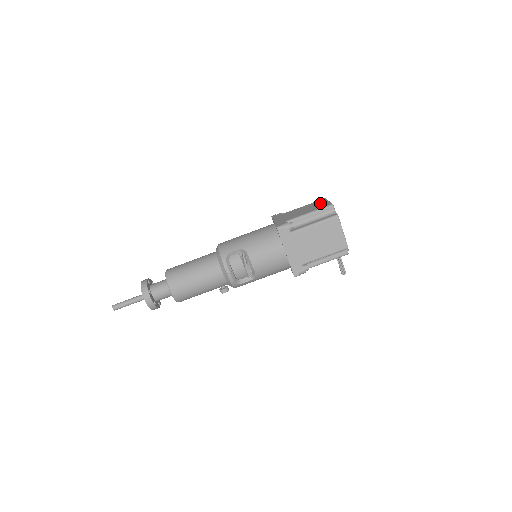
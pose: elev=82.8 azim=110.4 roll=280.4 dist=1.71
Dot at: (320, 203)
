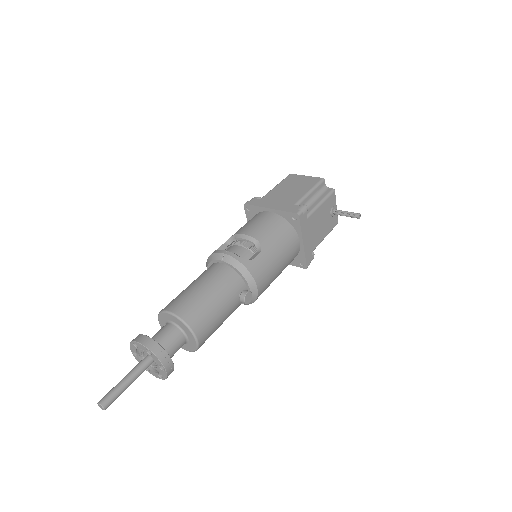
Dot at: occluded
